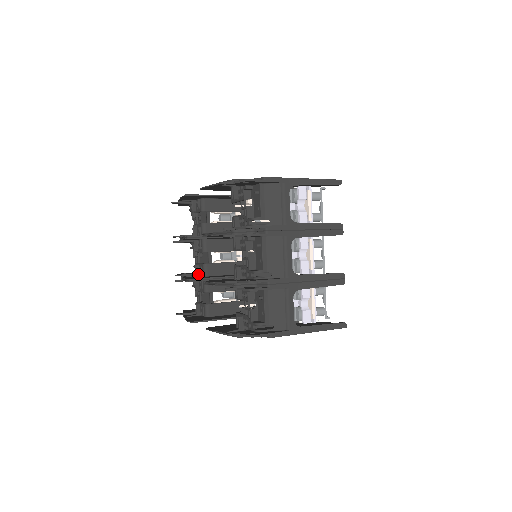
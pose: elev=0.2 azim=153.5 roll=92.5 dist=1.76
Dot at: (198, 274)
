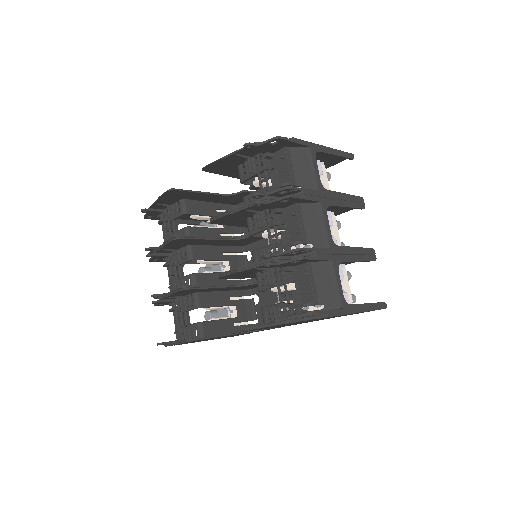
Dot at: occluded
